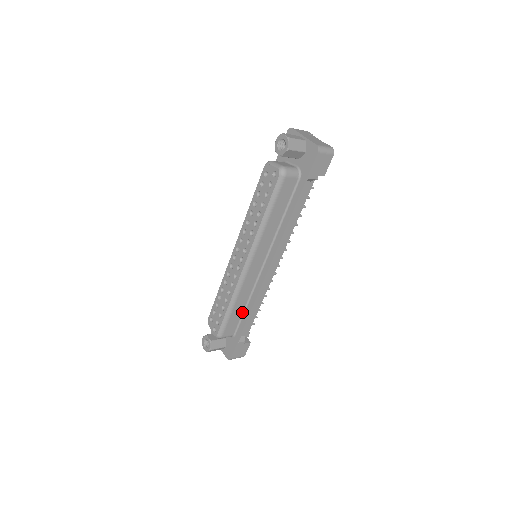
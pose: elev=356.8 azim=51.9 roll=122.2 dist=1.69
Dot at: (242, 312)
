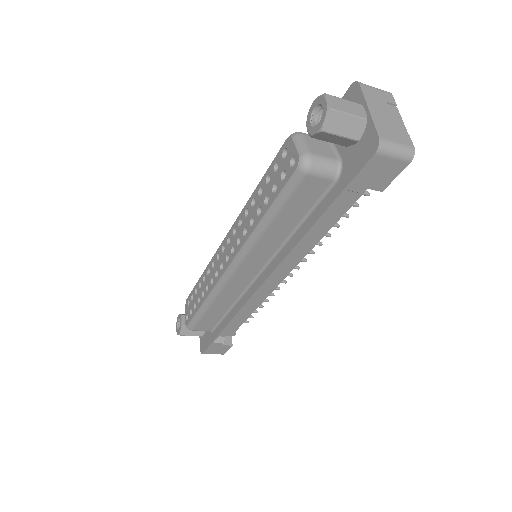
Dot at: (223, 314)
